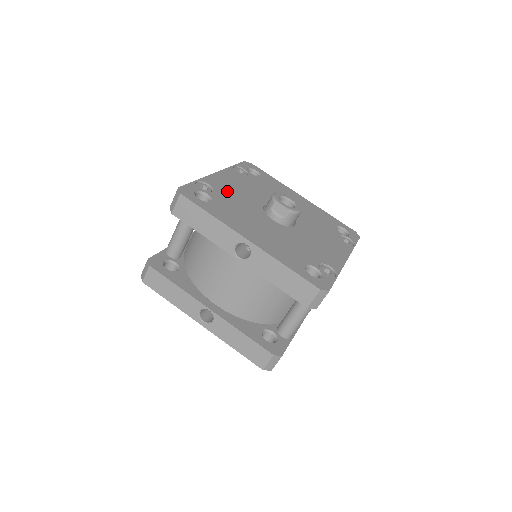
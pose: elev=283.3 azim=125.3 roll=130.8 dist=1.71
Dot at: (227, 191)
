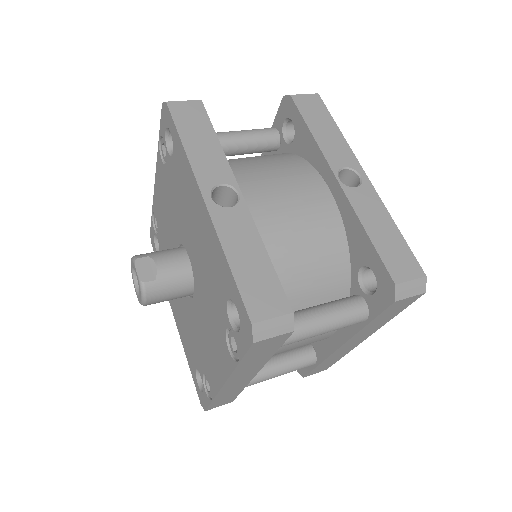
Dot at: occluded
